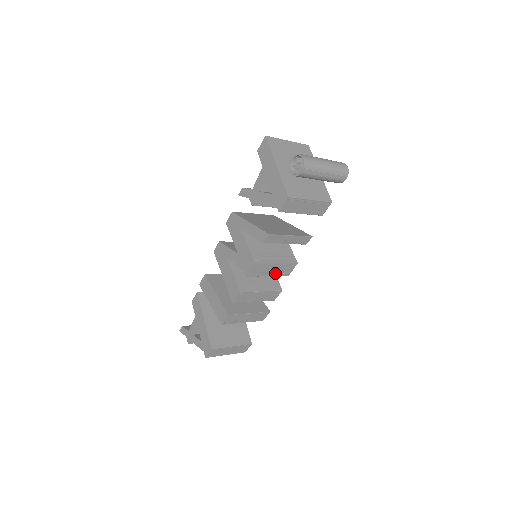
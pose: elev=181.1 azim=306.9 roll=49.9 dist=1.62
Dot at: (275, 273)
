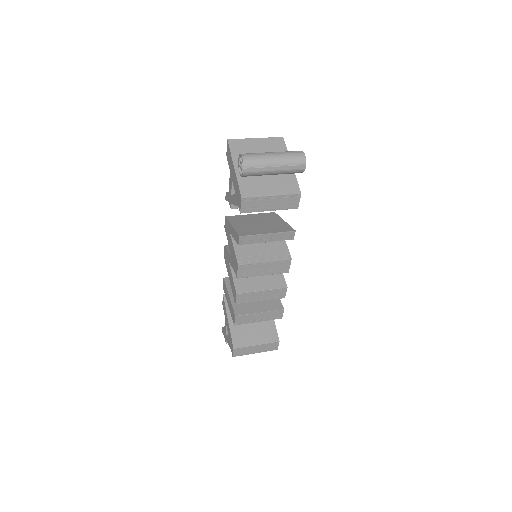
Dot at: (270, 272)
